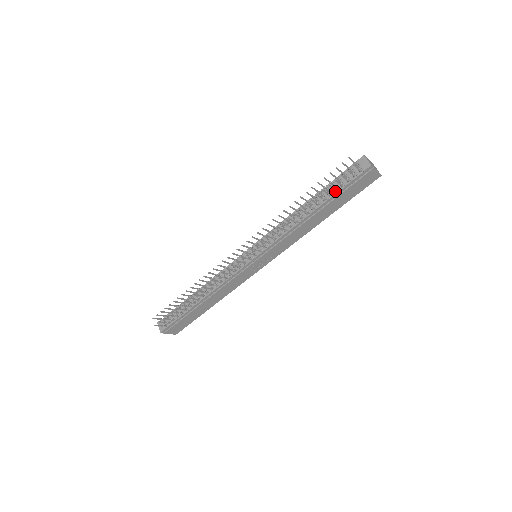
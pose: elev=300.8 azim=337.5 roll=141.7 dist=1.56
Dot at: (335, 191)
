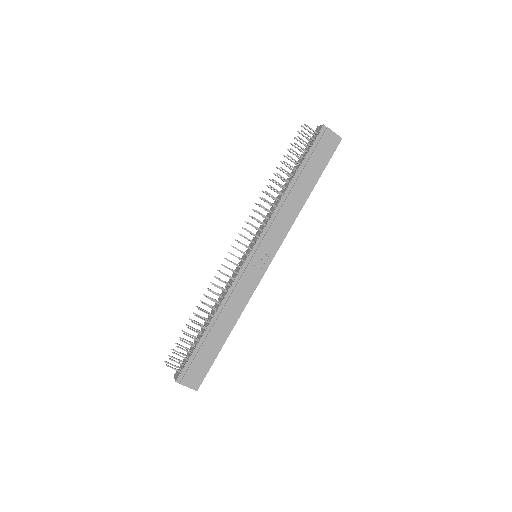
Dot at: (303, 160)
